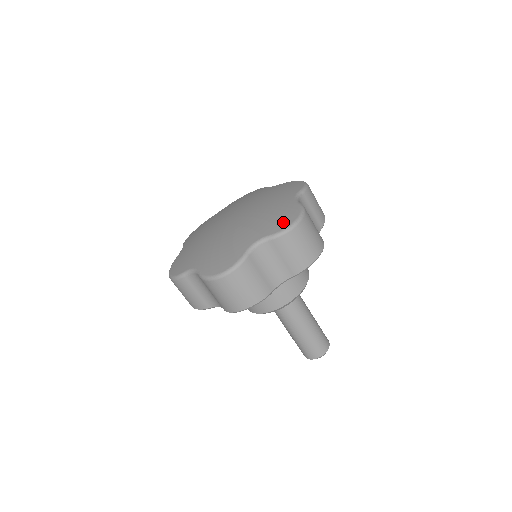
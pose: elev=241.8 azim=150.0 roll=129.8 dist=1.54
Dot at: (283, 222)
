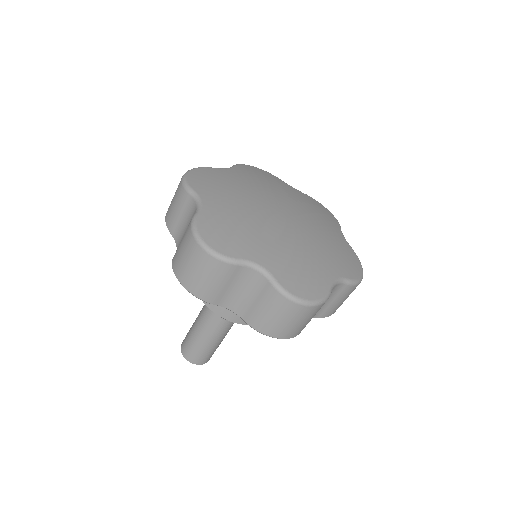
Dot at: (298, 286)
